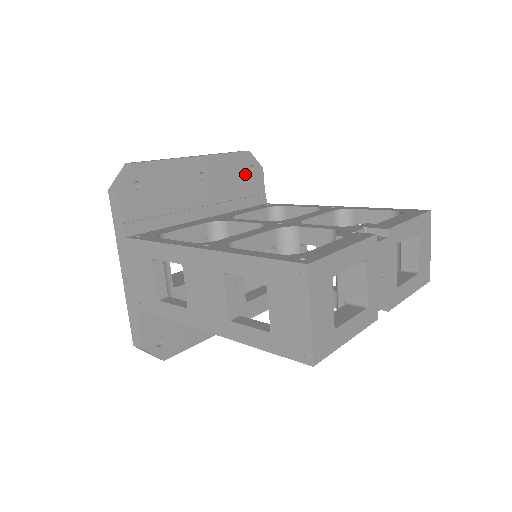
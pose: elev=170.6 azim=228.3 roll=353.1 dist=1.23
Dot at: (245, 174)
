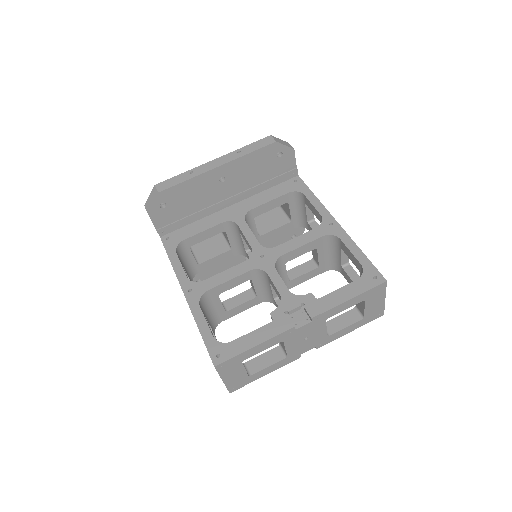
Dot at: (272, 161)
